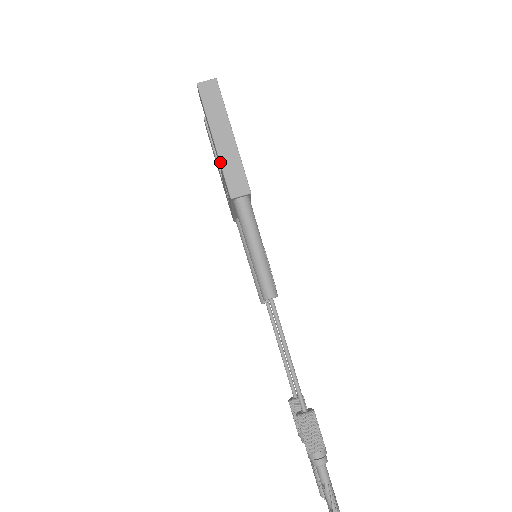
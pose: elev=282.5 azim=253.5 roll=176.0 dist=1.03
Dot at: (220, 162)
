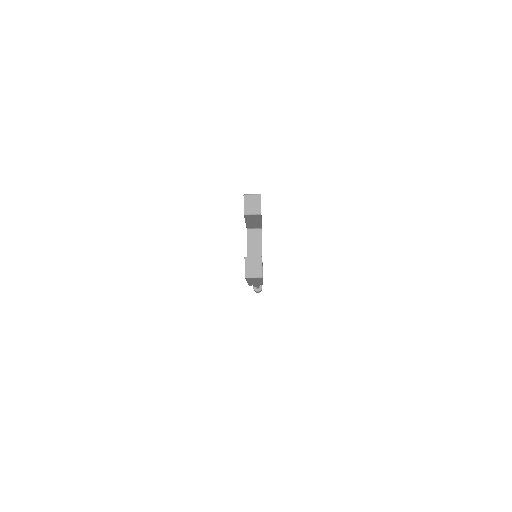
Dot at: occluded
